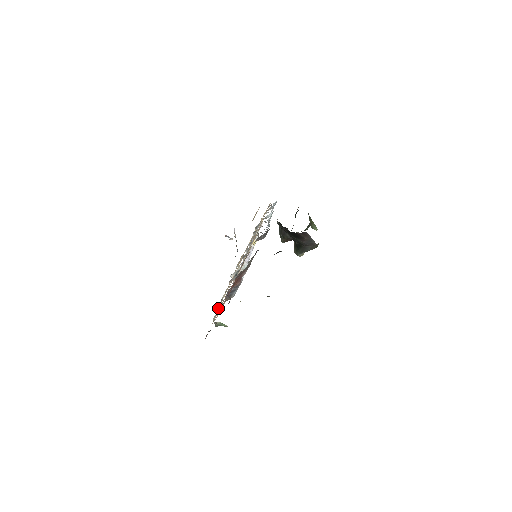
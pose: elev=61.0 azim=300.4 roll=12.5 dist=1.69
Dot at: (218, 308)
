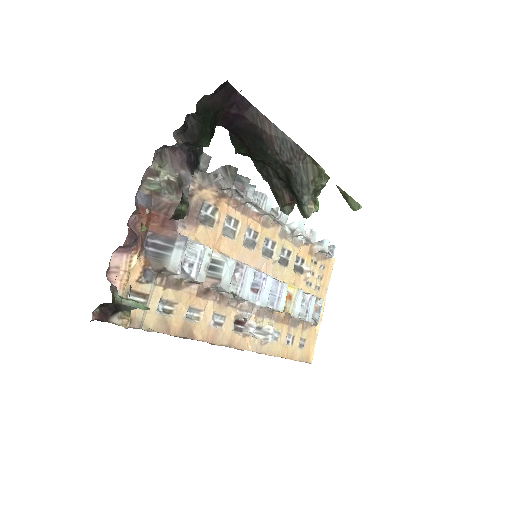
Dot at: (167, 314)
